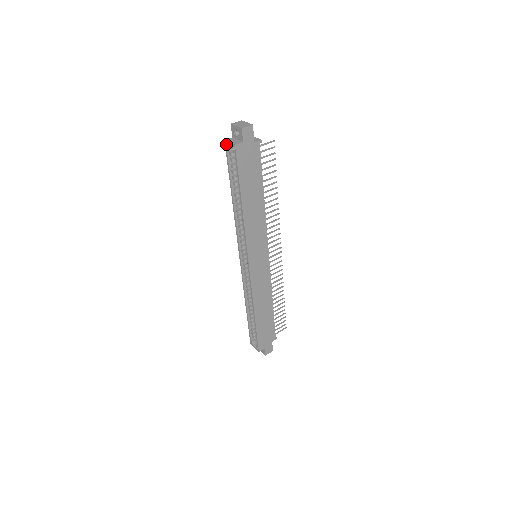
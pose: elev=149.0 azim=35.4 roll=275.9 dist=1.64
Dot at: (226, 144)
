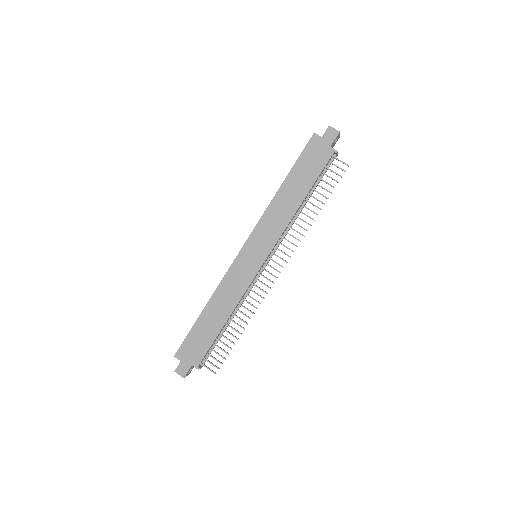
Dot at: occluded
